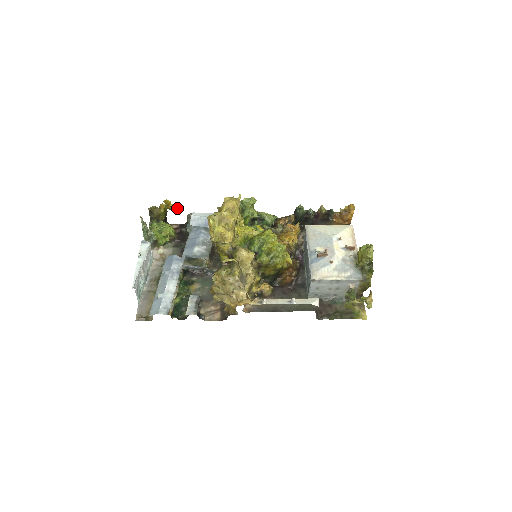
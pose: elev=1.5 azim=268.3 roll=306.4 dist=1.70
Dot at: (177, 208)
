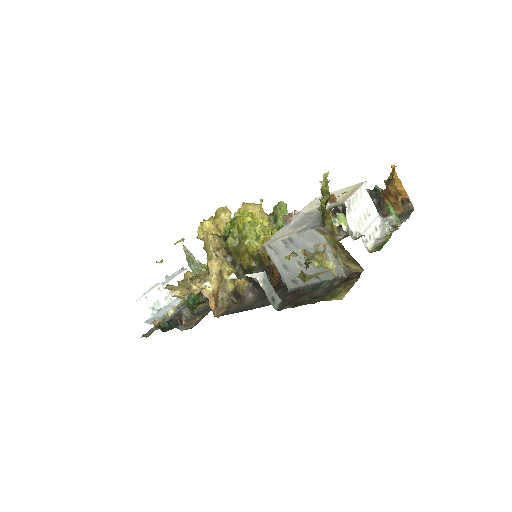
Dot at: occluded
